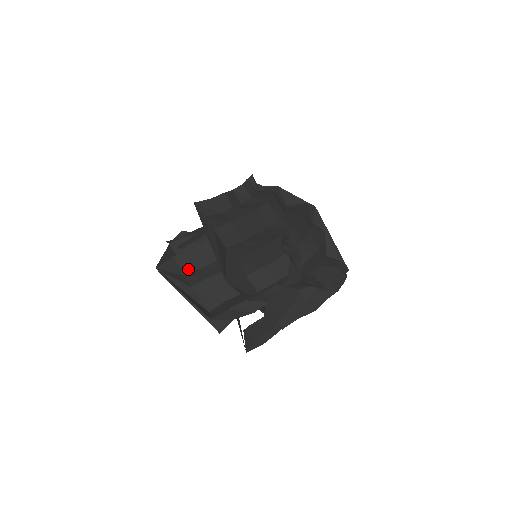
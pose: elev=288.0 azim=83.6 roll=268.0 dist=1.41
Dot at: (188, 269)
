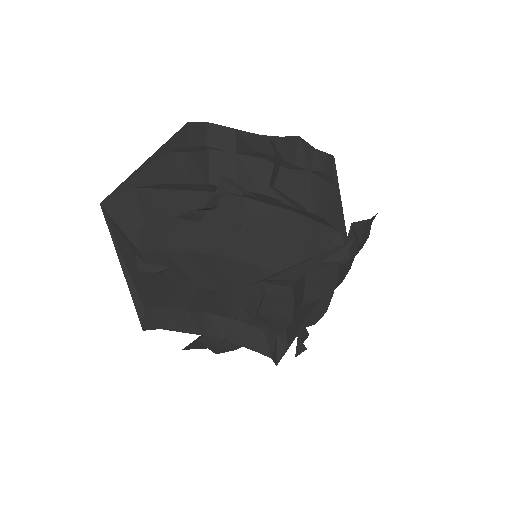
Dot at: occluded
